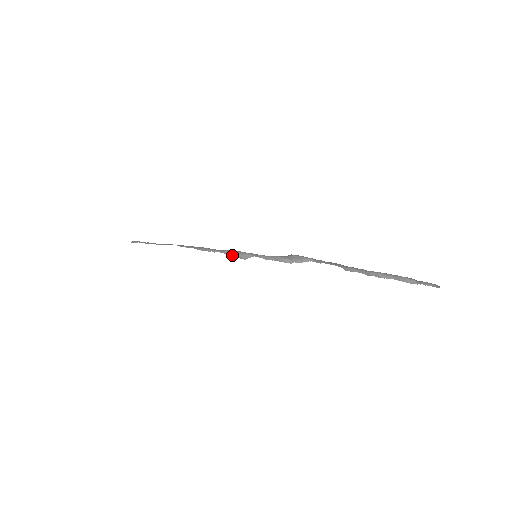
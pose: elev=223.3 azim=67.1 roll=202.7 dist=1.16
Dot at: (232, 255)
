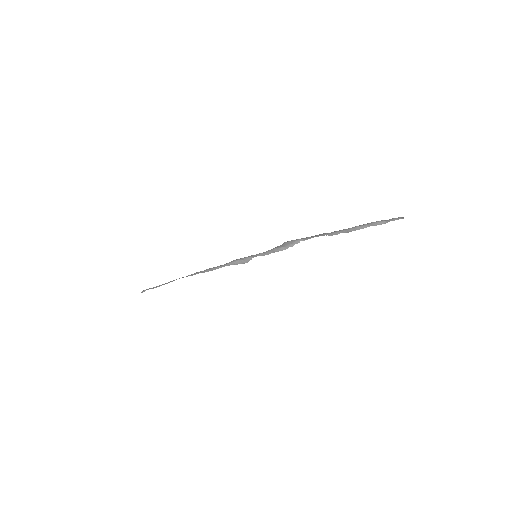
Dot at: (235, 264)
